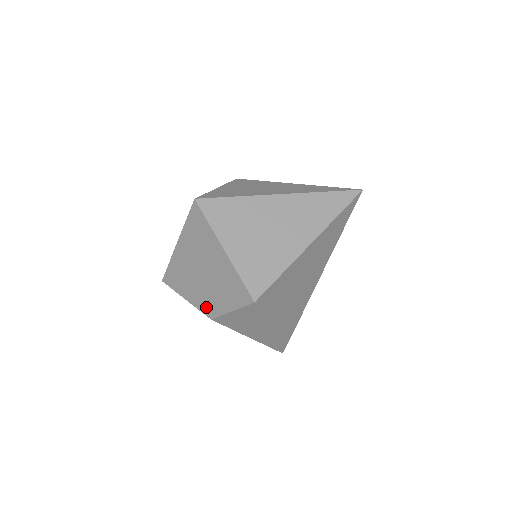
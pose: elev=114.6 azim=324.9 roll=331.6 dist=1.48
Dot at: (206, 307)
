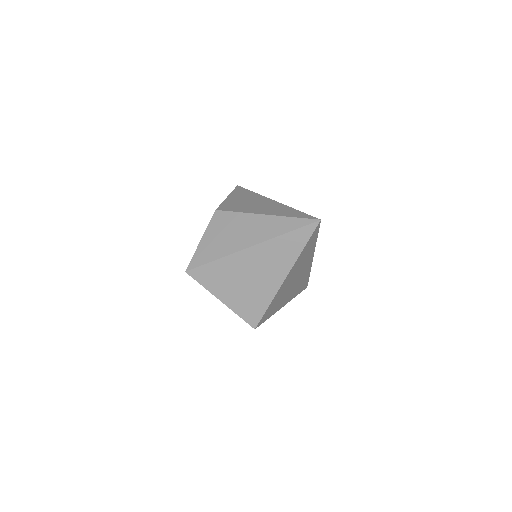
Dot at: occluded
